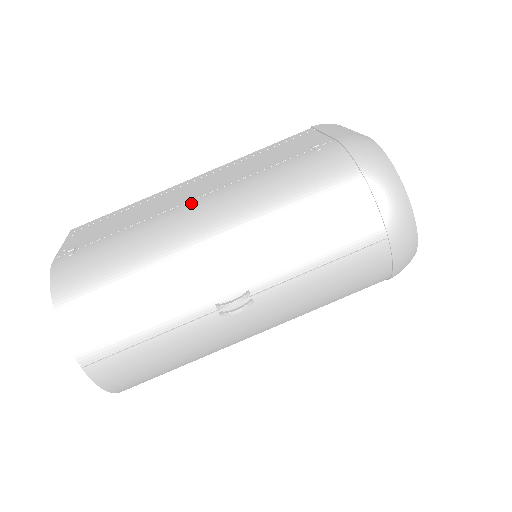
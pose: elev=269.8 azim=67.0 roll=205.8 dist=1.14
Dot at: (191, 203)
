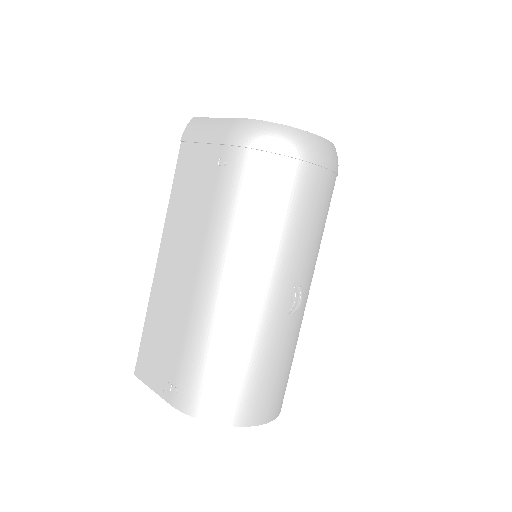
Dot at: (198, 283)
